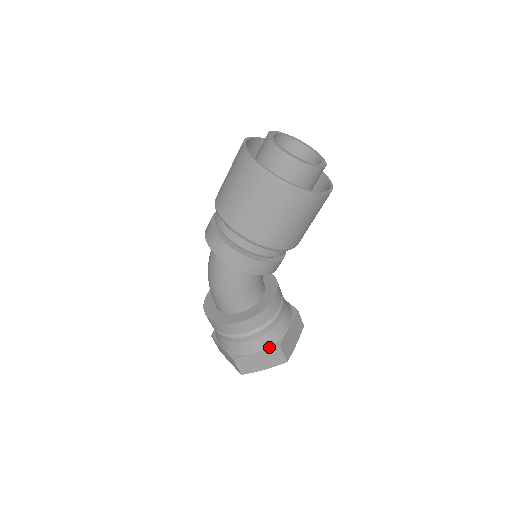
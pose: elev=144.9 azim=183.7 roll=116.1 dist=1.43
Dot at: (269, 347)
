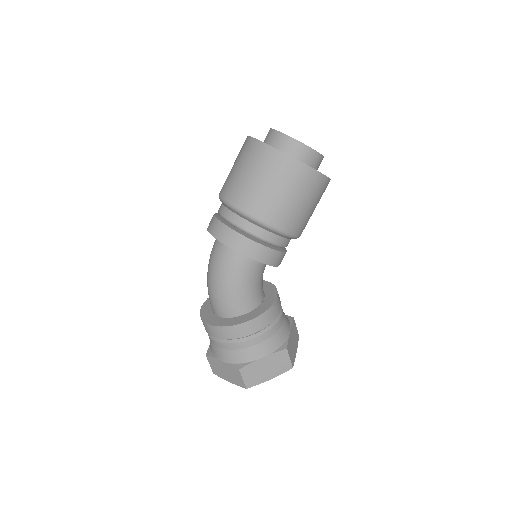
Dot at: (275, 350)
